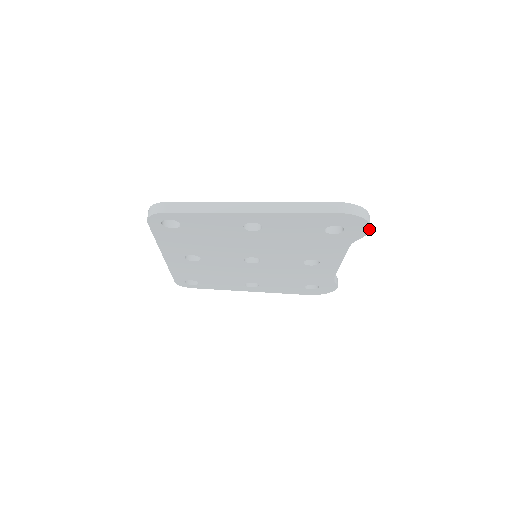
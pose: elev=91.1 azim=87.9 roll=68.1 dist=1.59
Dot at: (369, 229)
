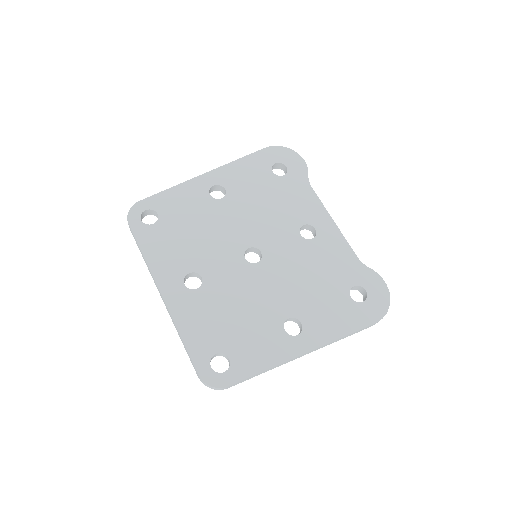
Dot at: (301, 158)
